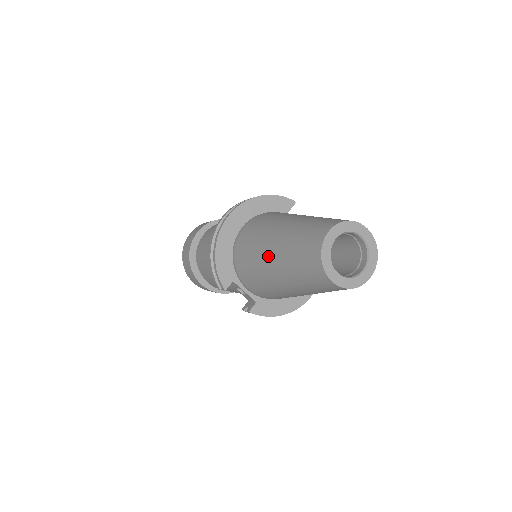
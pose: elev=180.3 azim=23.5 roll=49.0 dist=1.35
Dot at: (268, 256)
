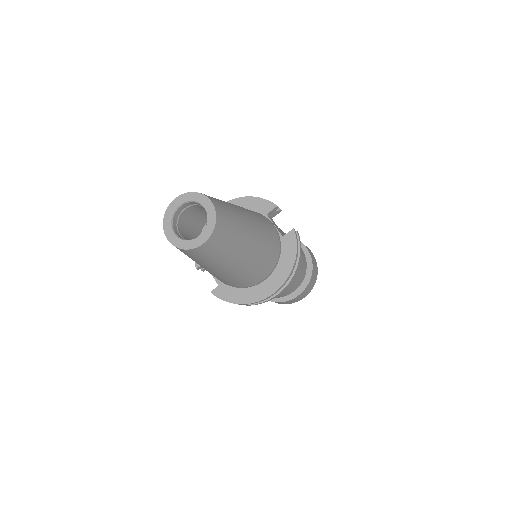
Dot at: occluded
